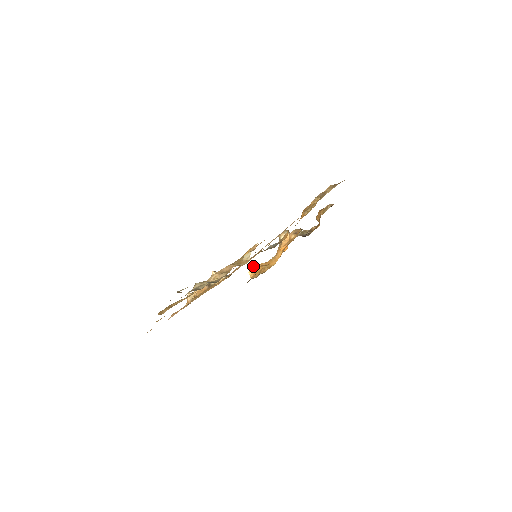
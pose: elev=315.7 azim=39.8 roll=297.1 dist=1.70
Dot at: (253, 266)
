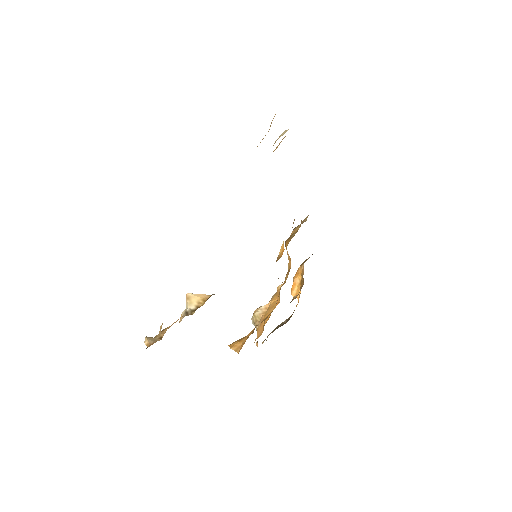
Dot at: (234, 342)
